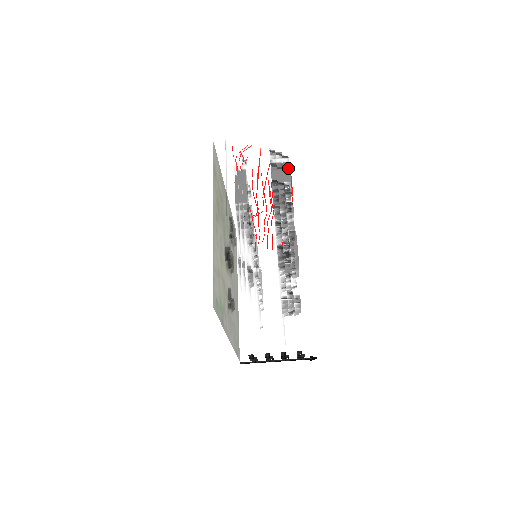
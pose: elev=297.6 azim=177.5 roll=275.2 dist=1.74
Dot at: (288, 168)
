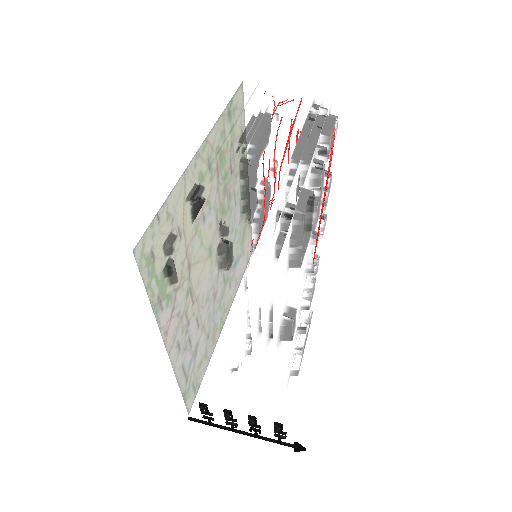
Dot at: (332, 122)
